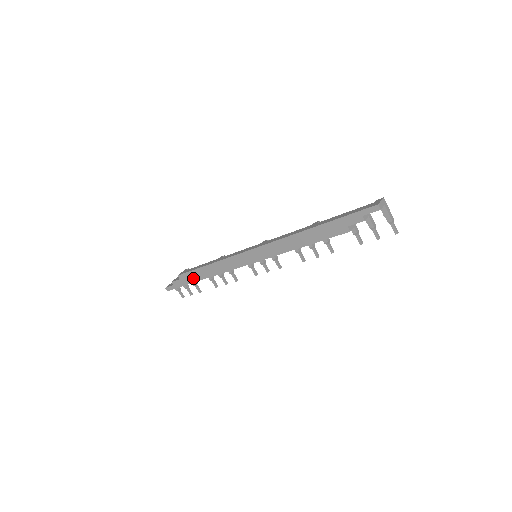
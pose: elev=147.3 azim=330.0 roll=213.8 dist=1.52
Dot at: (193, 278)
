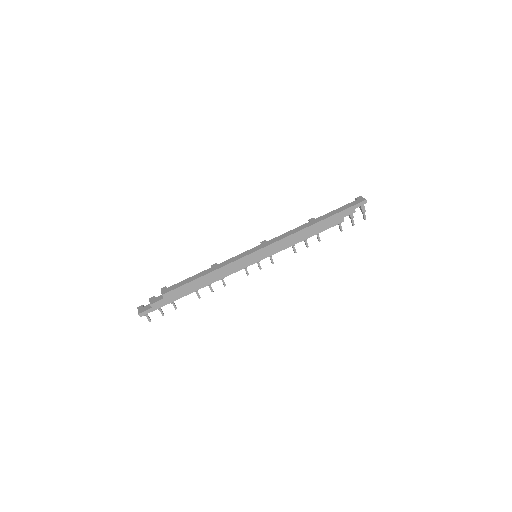
Dot at: (183, 293)
